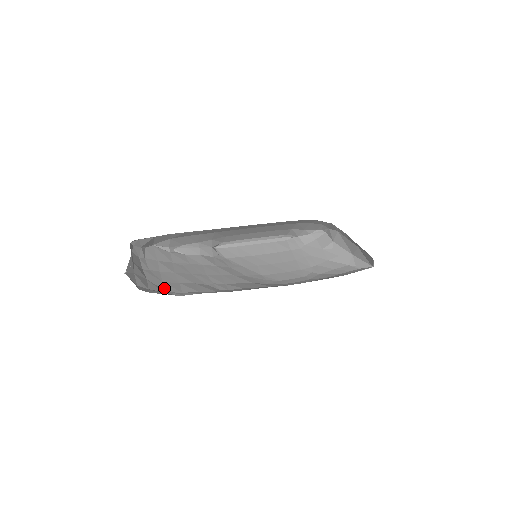
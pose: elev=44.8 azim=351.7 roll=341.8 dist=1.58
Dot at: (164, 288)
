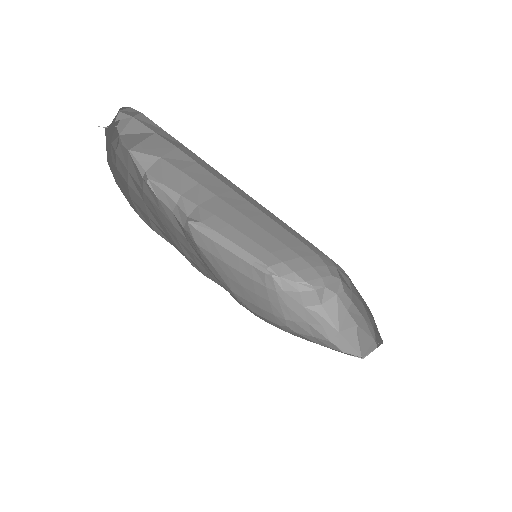
Dot at: (132, 203)
